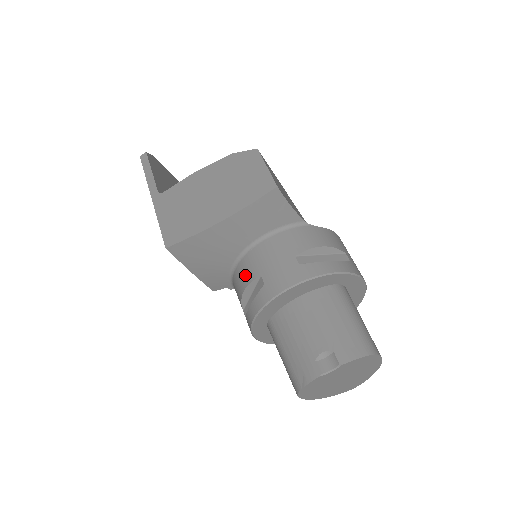
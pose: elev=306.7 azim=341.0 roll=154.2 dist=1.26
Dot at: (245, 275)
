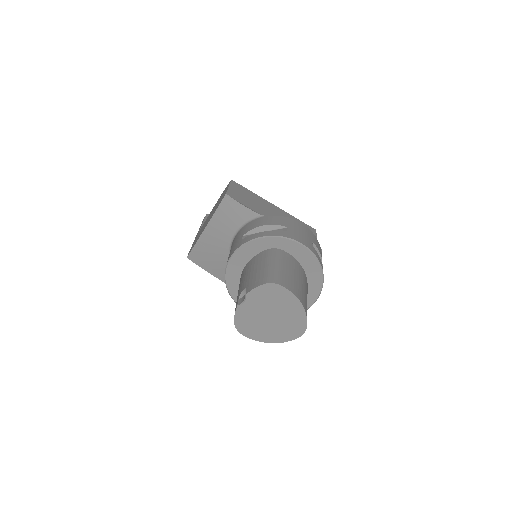
Dot at: occluded
